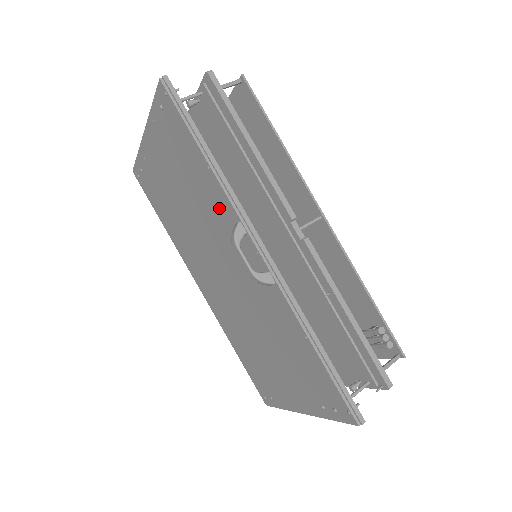
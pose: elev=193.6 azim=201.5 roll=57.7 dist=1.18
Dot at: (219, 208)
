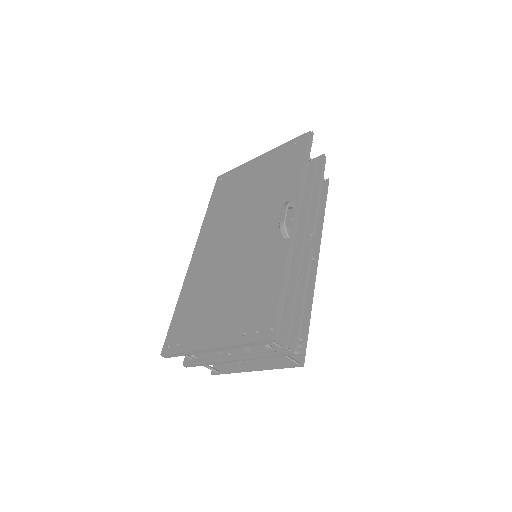
Dot at: (285, 195)
